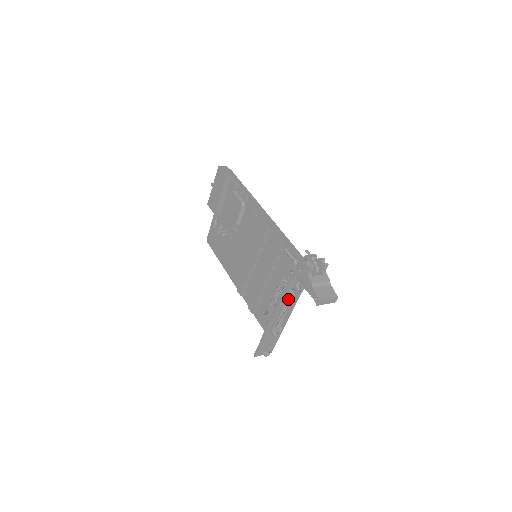
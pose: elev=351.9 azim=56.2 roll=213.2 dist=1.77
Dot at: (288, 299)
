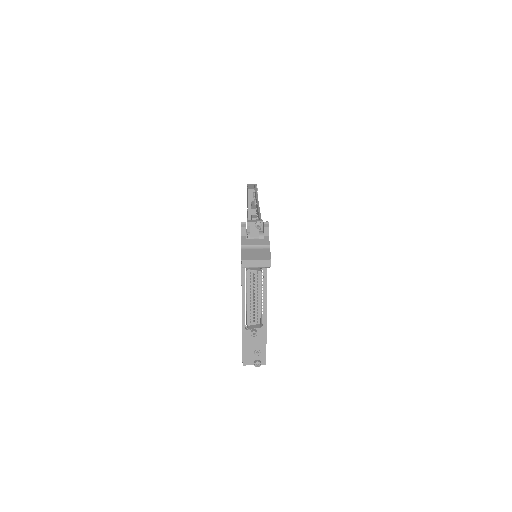
Dot at: (253, 283)
